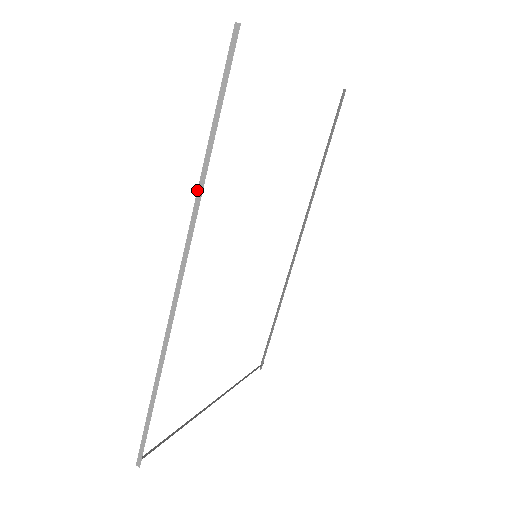
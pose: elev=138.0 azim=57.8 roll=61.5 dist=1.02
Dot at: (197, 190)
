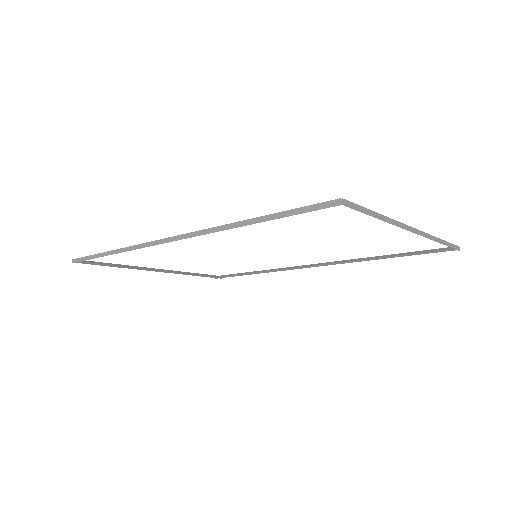
Dot at: occluded
